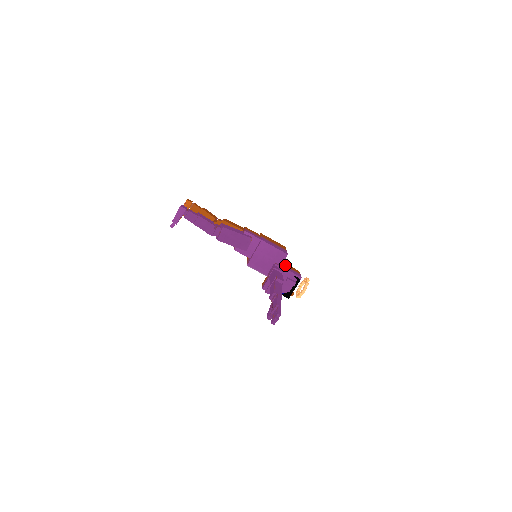
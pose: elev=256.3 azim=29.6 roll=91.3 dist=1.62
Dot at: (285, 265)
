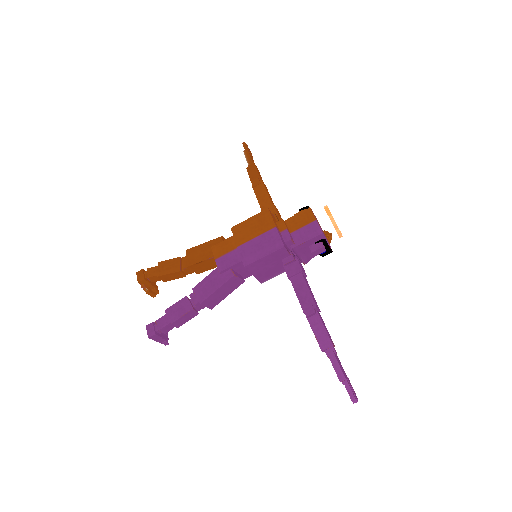
Dot at: (293, 242)
